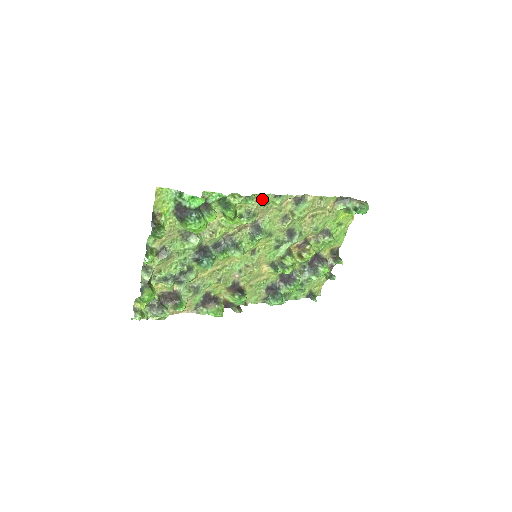
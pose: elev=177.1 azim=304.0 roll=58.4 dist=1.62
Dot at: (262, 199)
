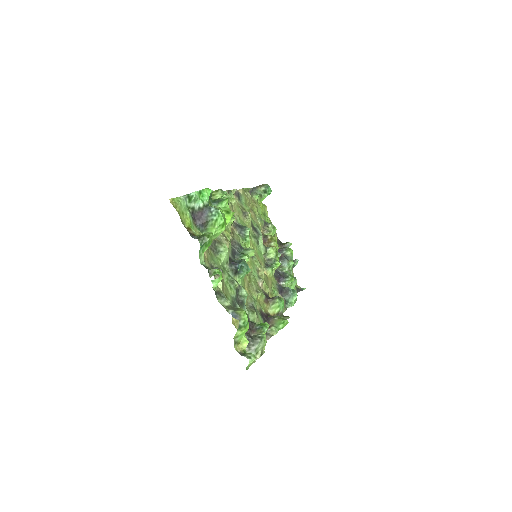
Dot at: occluded
